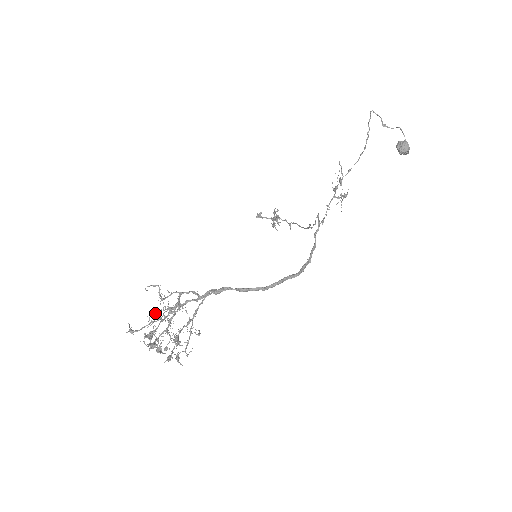
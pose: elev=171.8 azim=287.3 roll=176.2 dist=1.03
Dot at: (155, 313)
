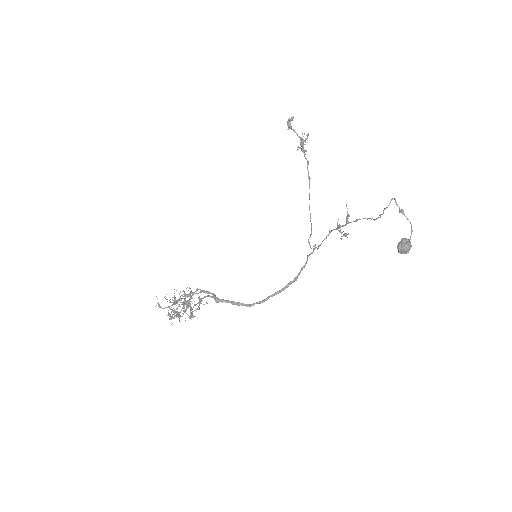
Dot at: (172, 315)
